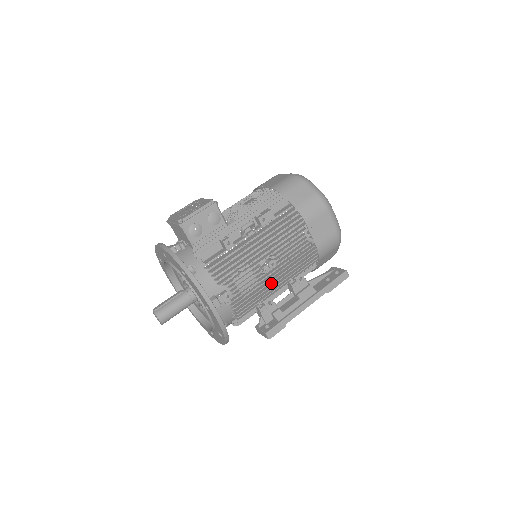
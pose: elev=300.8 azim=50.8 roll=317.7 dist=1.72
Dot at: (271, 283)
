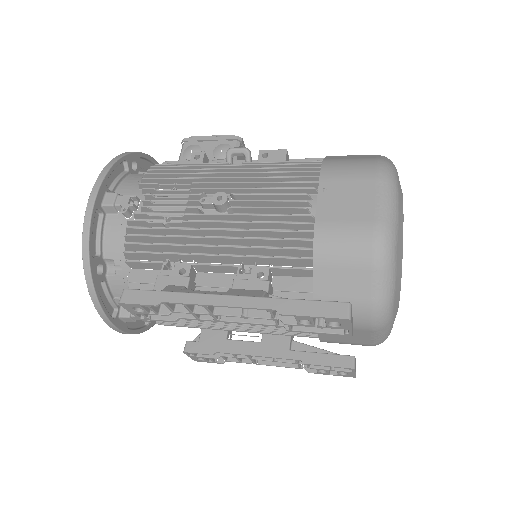
Dot at: (205, 238)
